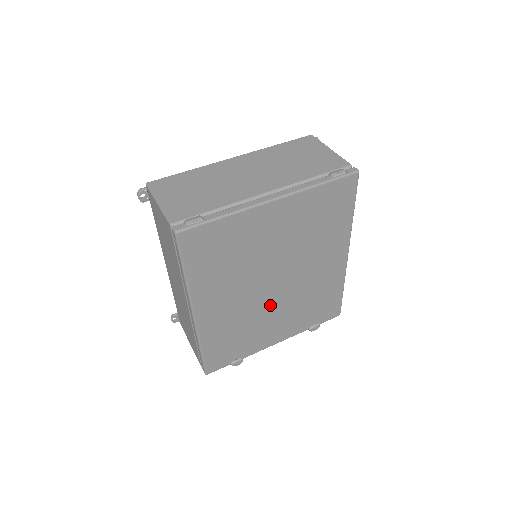
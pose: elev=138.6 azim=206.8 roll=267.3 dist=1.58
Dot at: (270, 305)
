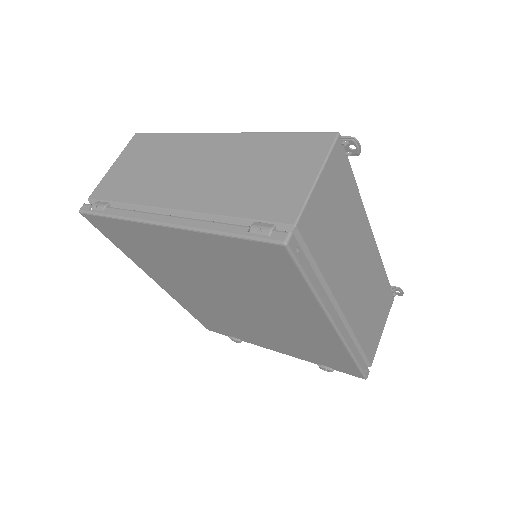
Dot at: (242, 317)
